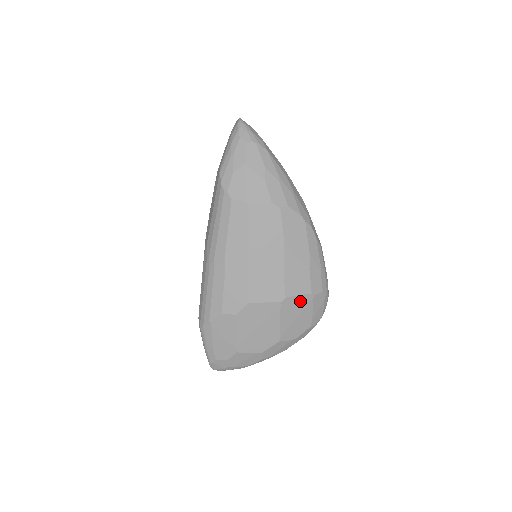
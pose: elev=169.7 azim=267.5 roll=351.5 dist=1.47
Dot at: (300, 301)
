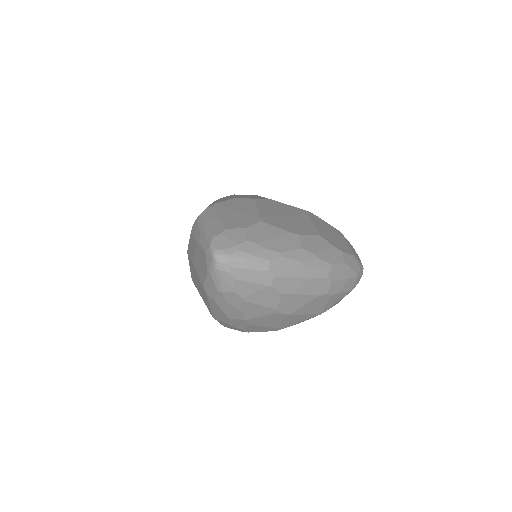
Dot at: (328, 226)
